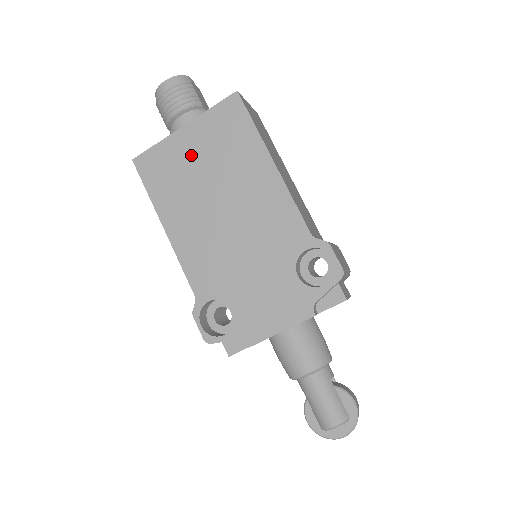
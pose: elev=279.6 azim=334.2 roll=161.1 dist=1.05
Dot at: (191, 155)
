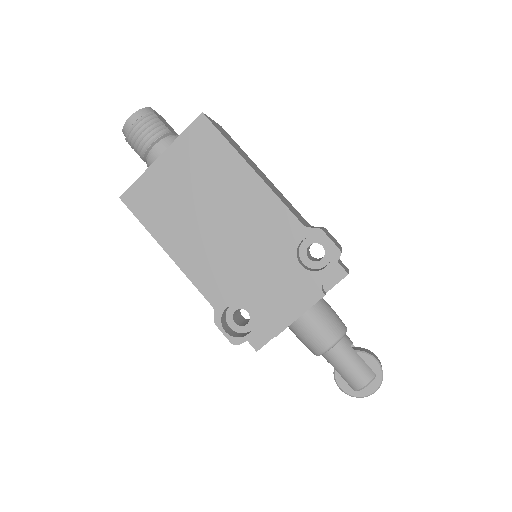
Dot at: (174, 181)
